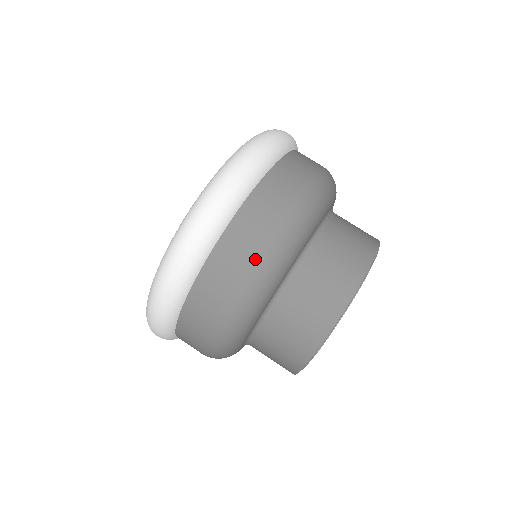
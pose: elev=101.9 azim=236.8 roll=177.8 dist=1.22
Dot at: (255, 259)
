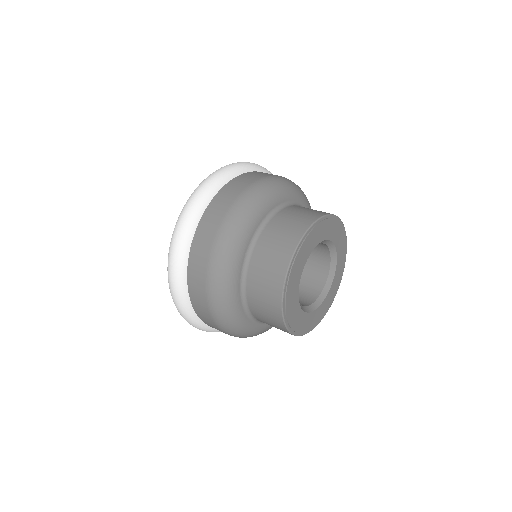
Dot at: (236, 202)
